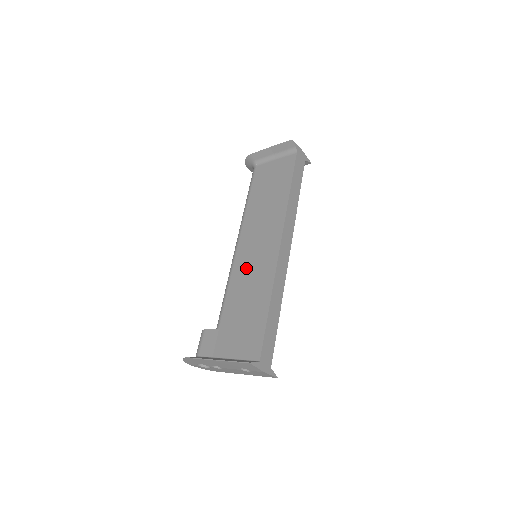
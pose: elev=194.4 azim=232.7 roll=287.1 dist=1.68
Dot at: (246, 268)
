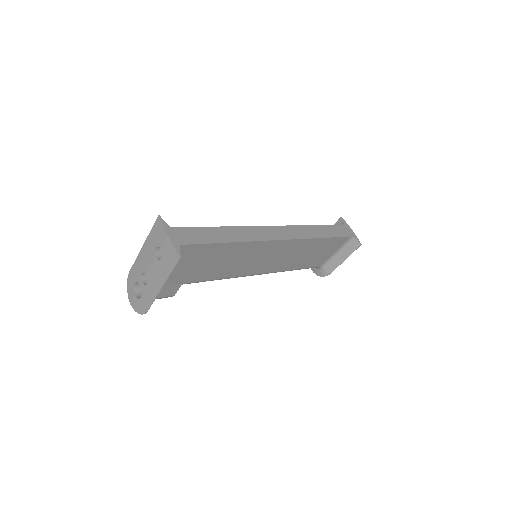
Dot at: occluded
